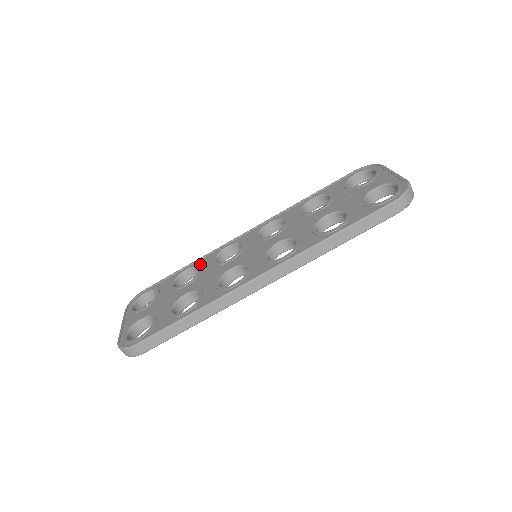
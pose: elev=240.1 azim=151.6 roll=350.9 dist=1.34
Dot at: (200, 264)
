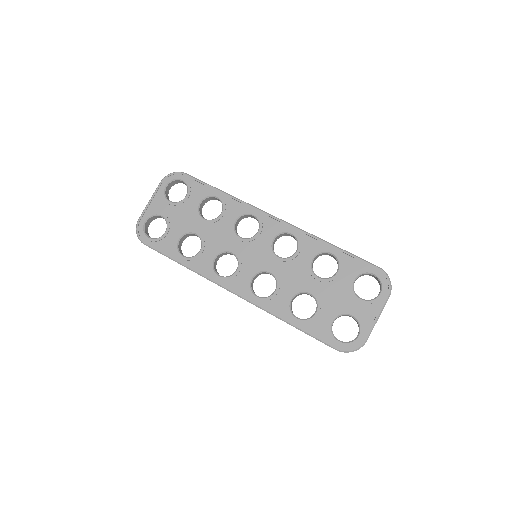
Dot at: (227, 207)
